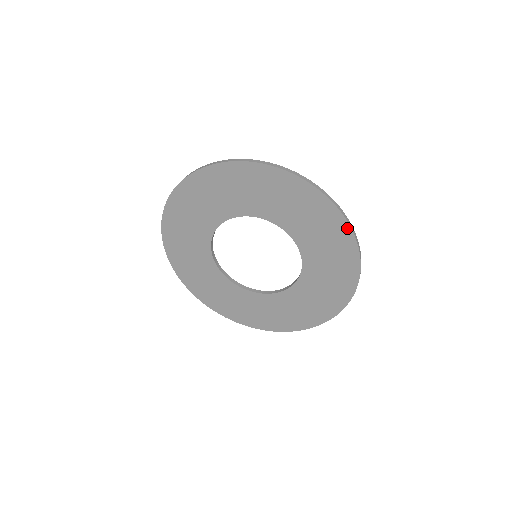
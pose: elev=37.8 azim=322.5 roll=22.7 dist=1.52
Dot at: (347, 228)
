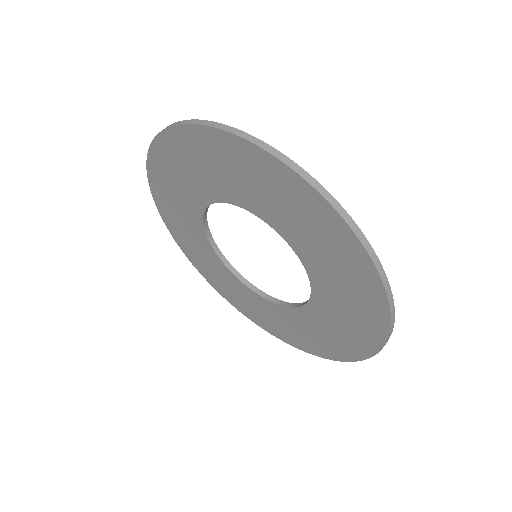
Dot at: (294, 176)
